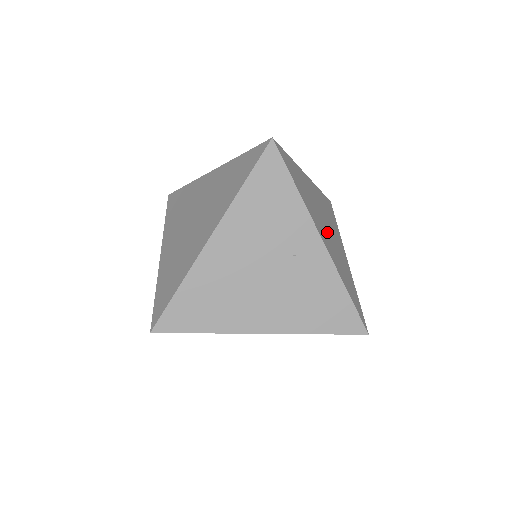
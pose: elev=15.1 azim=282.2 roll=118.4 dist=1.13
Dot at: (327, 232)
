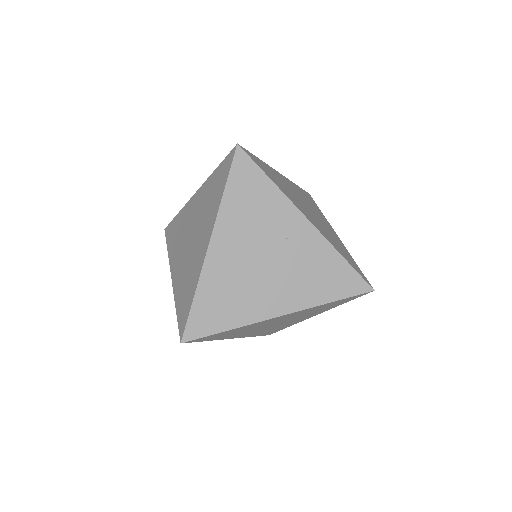
Dot at: (311, 214)
